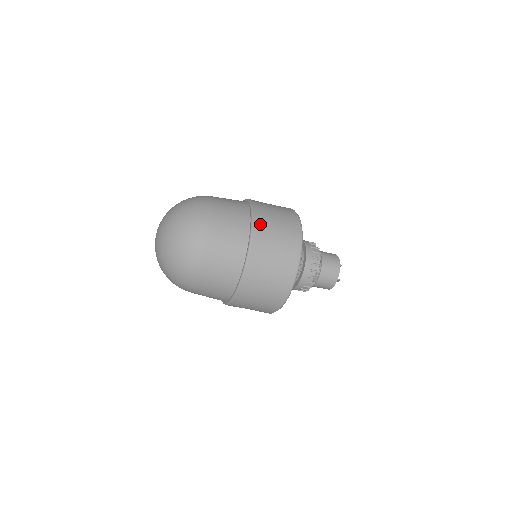
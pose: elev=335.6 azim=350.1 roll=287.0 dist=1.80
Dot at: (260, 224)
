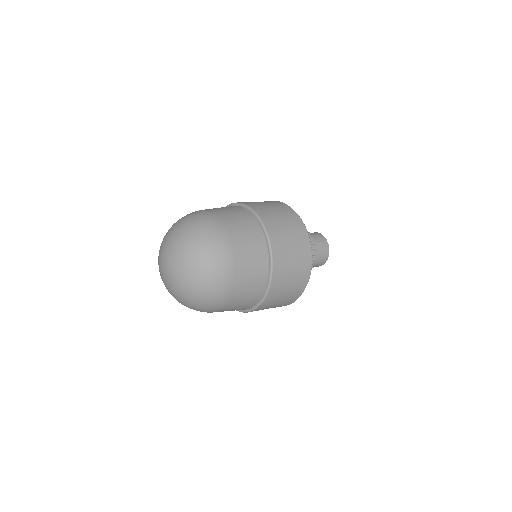
Dot at: (272, 230)
